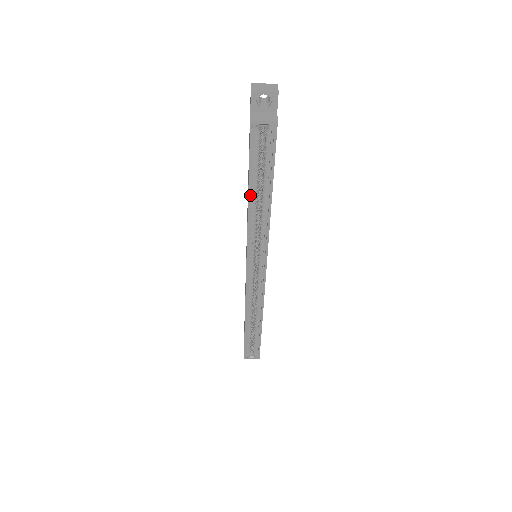
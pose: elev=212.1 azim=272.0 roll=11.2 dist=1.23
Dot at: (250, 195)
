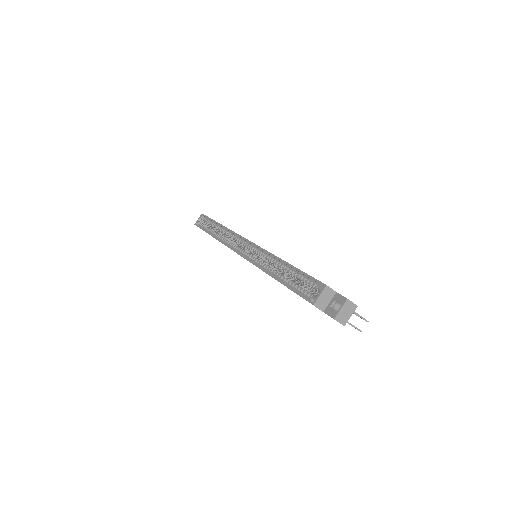
Dot at: (210, 234)
